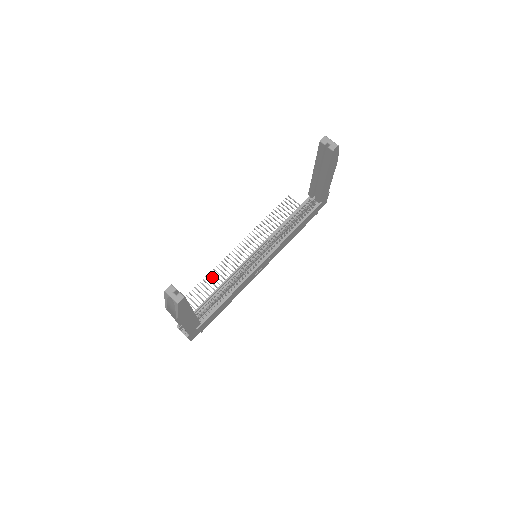
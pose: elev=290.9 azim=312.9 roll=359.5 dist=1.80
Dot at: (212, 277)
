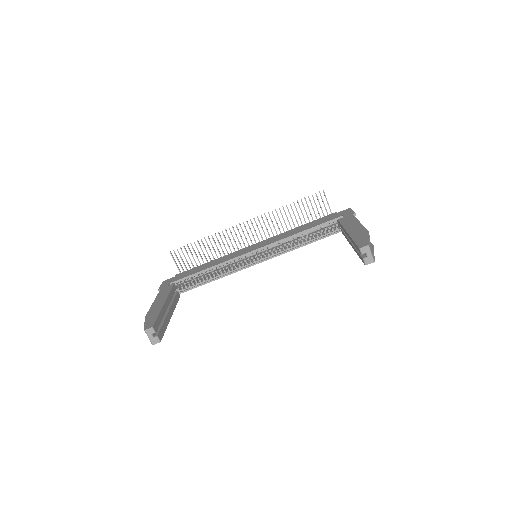
Dot at: (210, 241)
